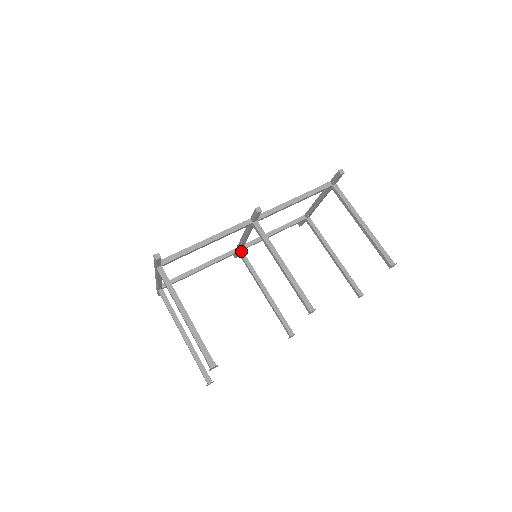
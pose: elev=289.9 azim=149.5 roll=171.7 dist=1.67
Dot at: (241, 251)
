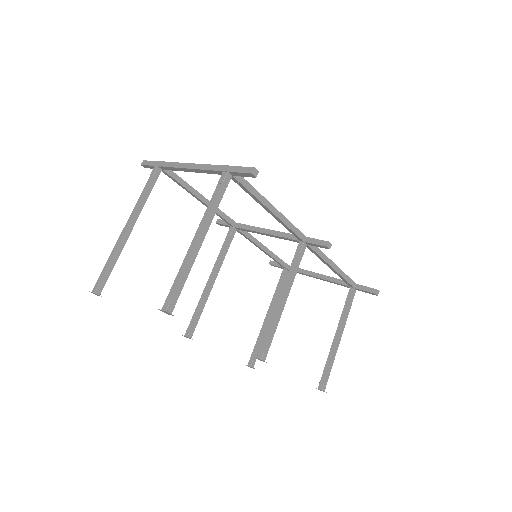
Dot at: (235, 229)
